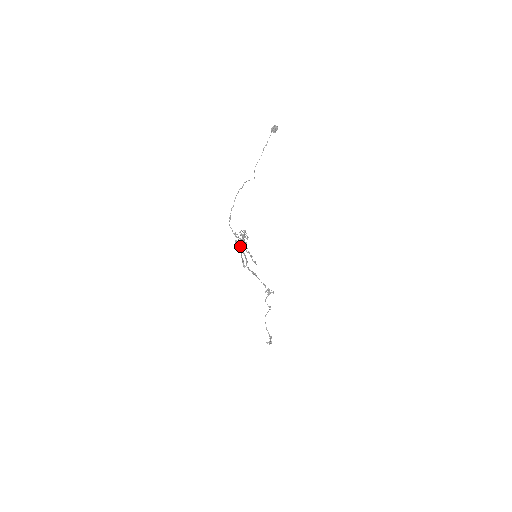
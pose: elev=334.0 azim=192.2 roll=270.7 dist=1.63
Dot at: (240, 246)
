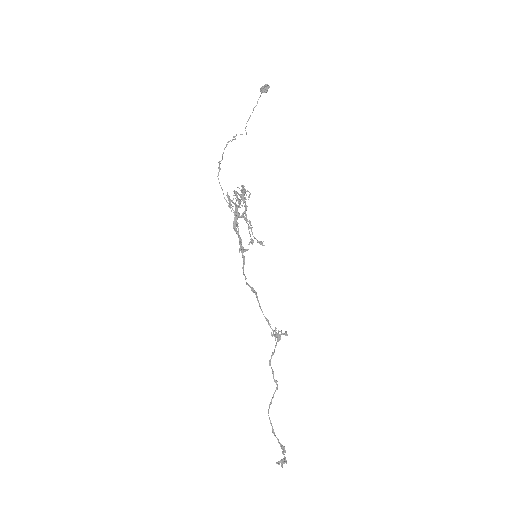
Dot at: (234, 223)
